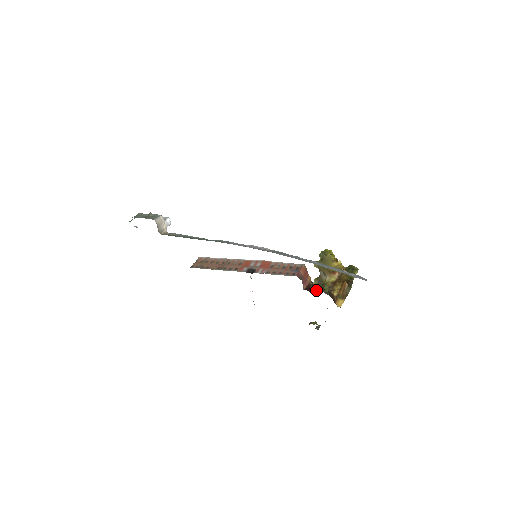
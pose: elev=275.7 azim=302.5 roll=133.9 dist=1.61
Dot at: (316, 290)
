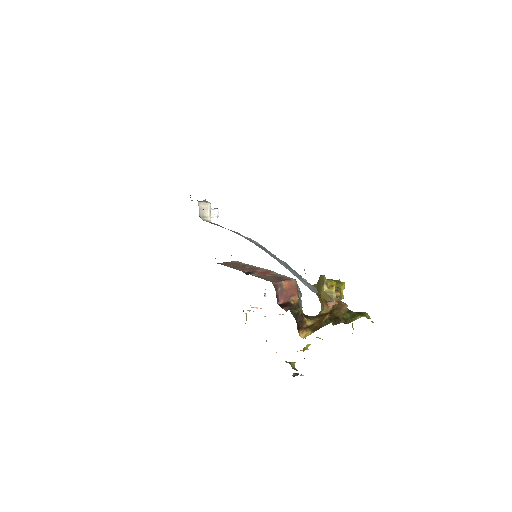
Dot at: (289, 308)
